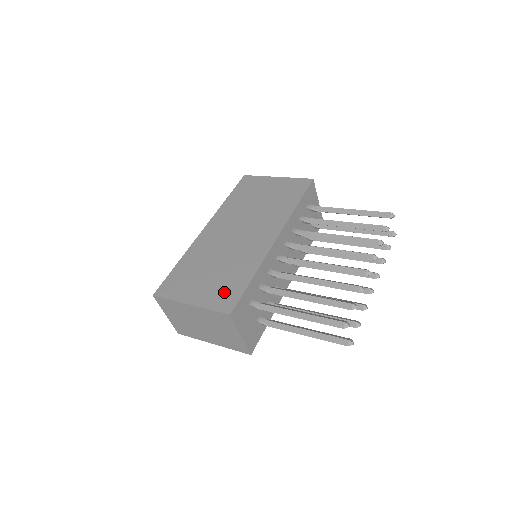
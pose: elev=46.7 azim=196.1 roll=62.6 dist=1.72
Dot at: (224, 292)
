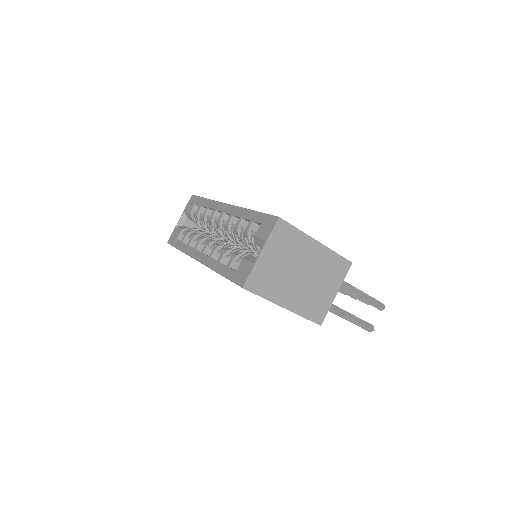
Dot at: occluded
